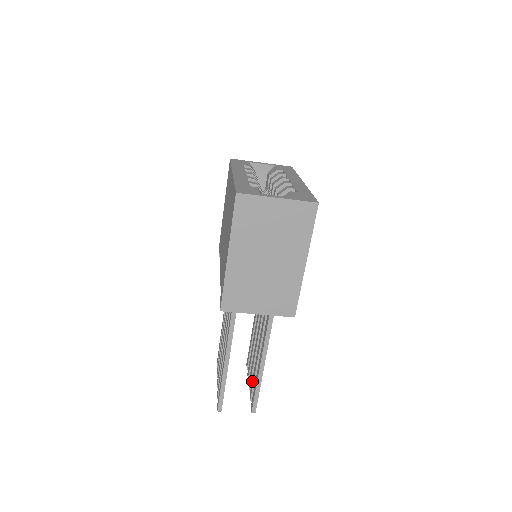
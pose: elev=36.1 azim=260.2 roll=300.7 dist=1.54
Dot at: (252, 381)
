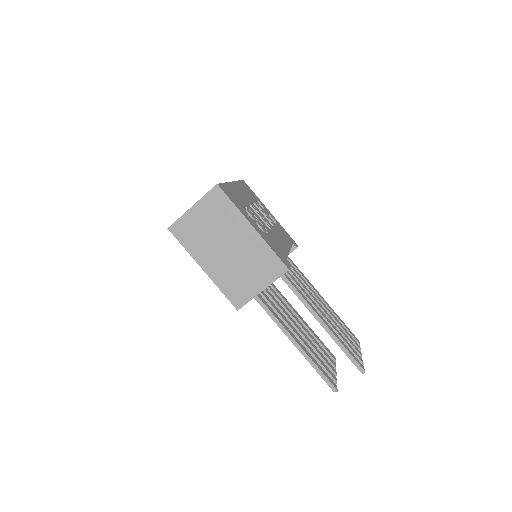
Dot at: occluded
